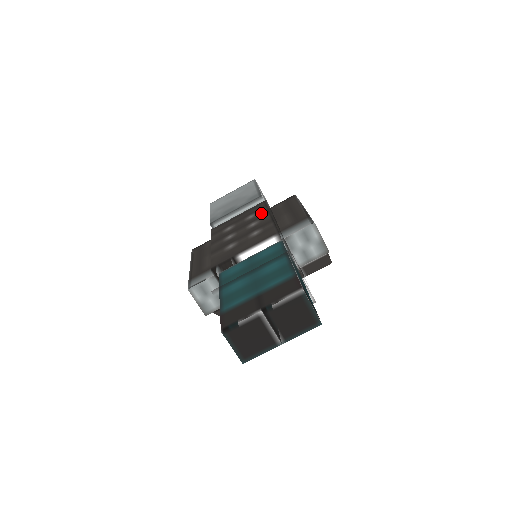
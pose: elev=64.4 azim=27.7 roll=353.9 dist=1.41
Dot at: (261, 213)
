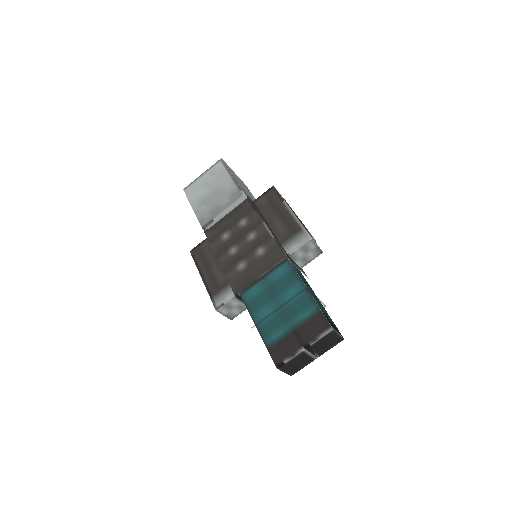
Dot at: (253, 220)
